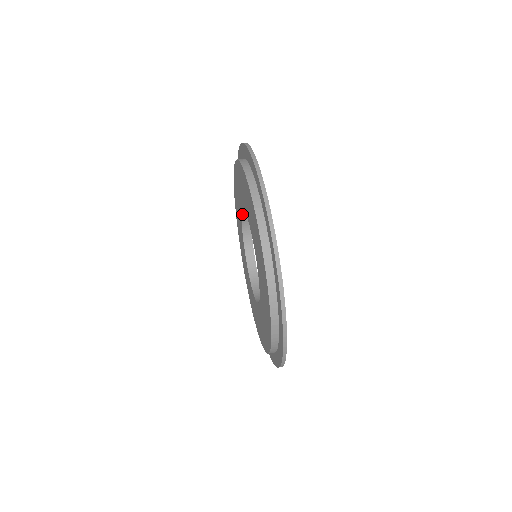
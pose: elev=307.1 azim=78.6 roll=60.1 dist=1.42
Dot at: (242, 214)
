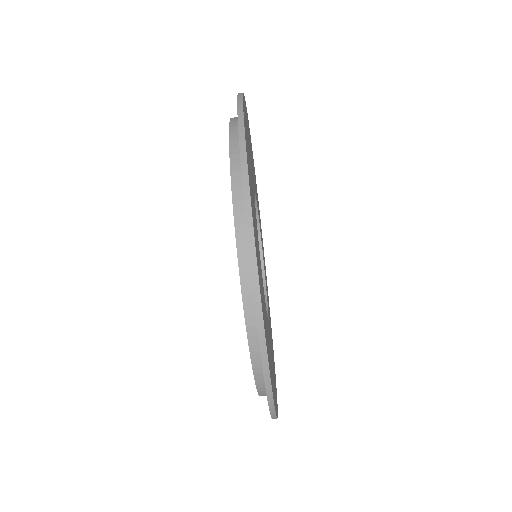
Dot at: occluded
